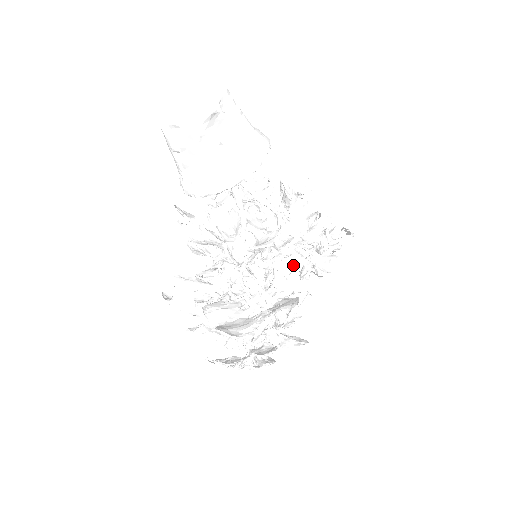
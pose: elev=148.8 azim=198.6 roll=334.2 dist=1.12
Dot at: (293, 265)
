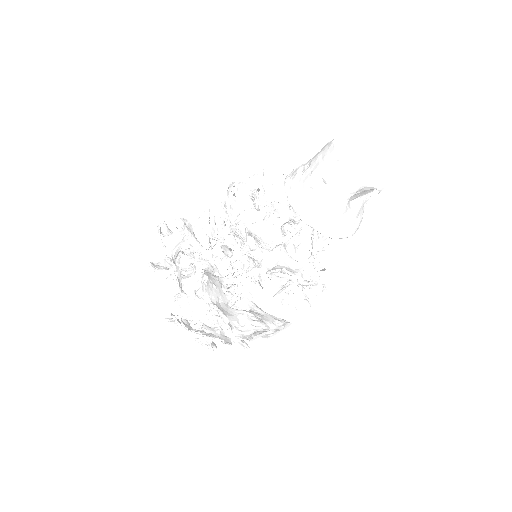
Dot at: occluded
